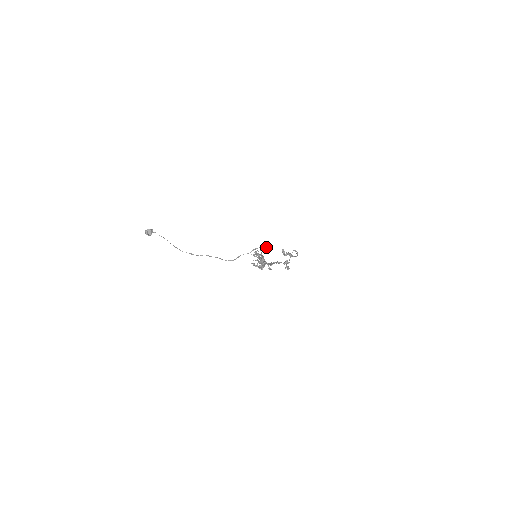
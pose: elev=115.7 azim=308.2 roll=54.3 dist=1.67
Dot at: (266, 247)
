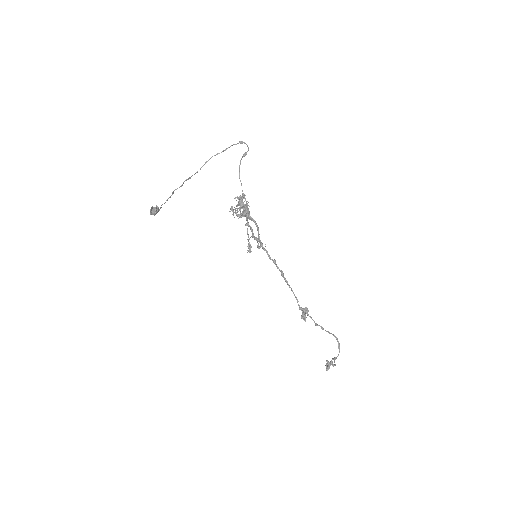
Dot at: (241, 142)
